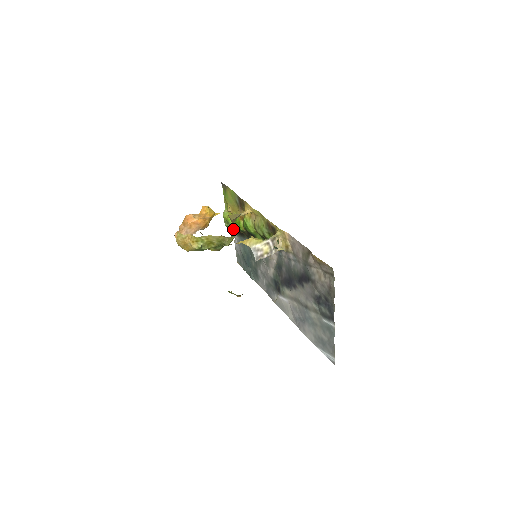
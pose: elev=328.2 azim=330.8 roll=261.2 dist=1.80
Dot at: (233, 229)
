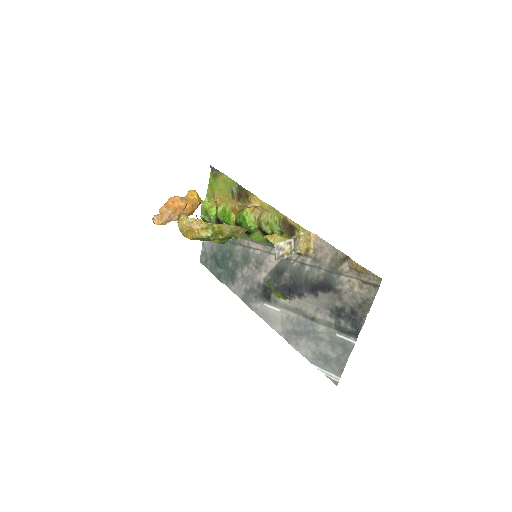
Dot at: (212, 222)
